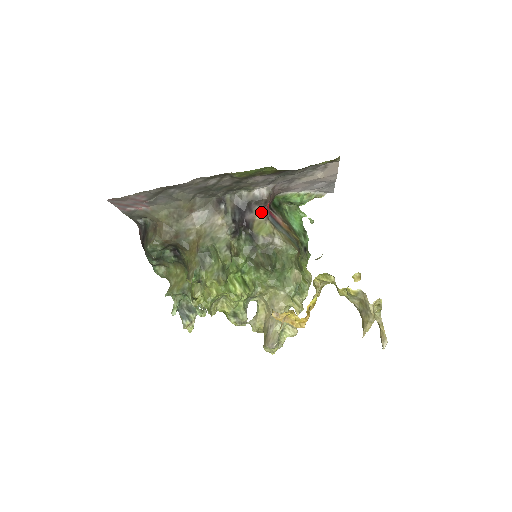
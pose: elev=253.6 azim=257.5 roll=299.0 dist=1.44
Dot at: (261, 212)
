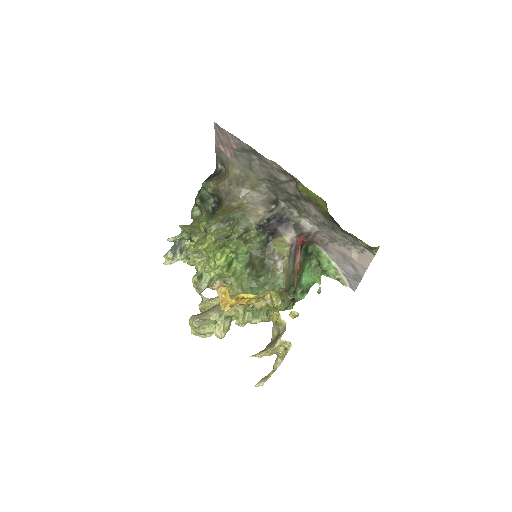
Dot at: (292, 237)
